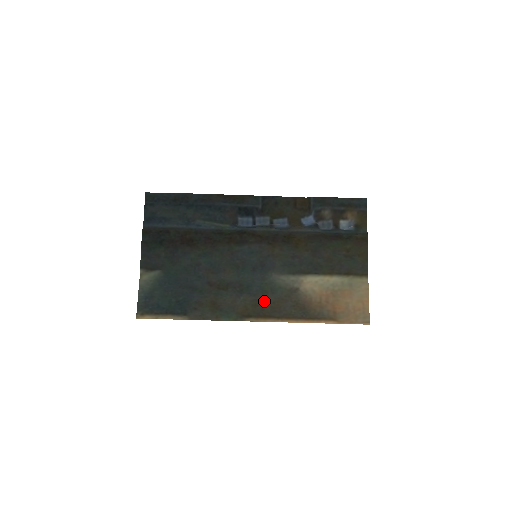
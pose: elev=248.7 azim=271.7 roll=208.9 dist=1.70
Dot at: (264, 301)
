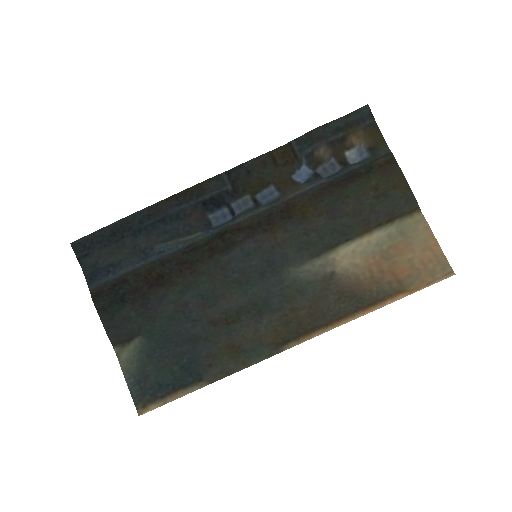
Dot at: (296, 311)
